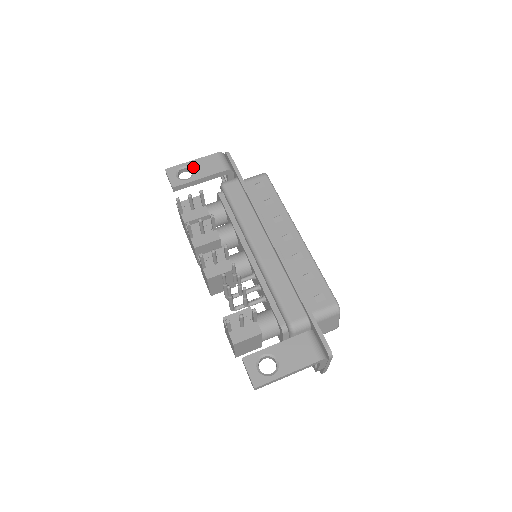
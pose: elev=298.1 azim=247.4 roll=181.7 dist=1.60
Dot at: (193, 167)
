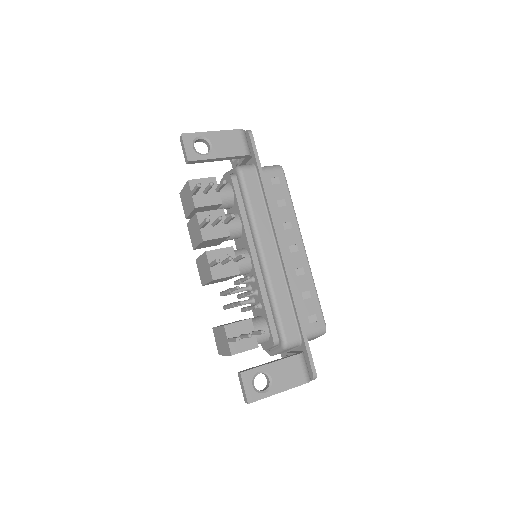
Dot at: (212, 140)
